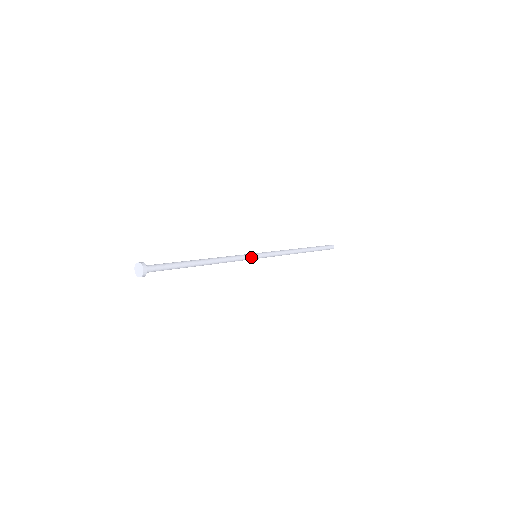
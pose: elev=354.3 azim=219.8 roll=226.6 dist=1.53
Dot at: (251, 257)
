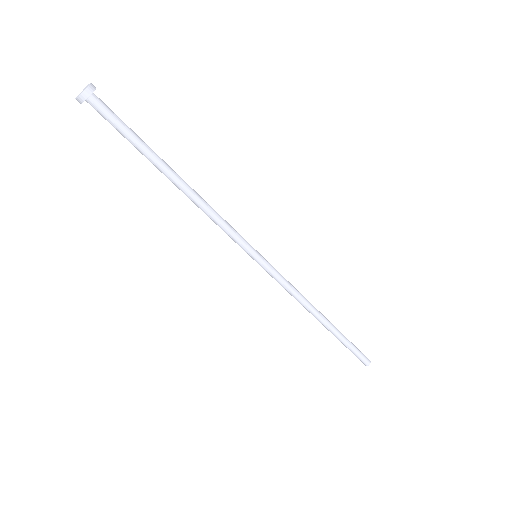
Dot at: (247, 247)
